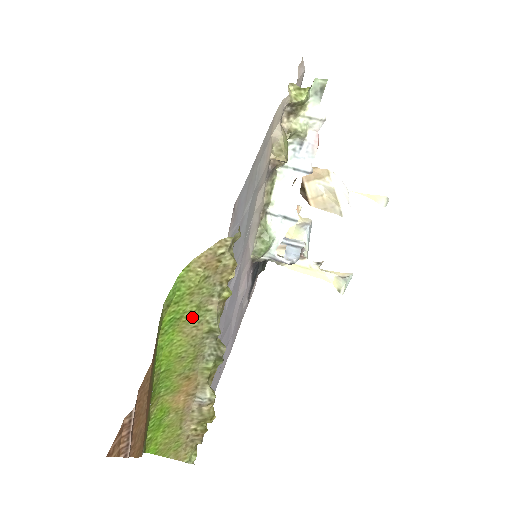
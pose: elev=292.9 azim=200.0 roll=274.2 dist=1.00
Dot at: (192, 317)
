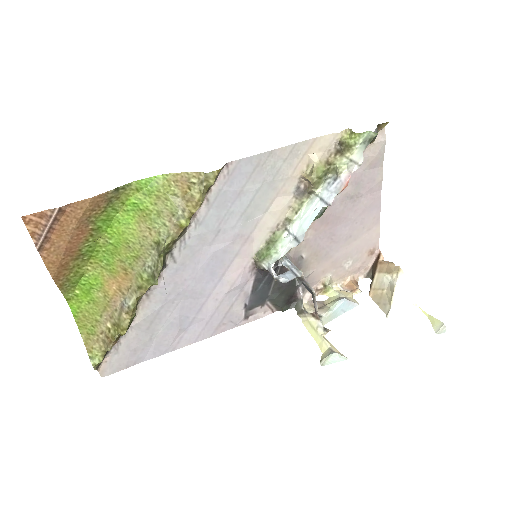
Dot at: (151, 218)
